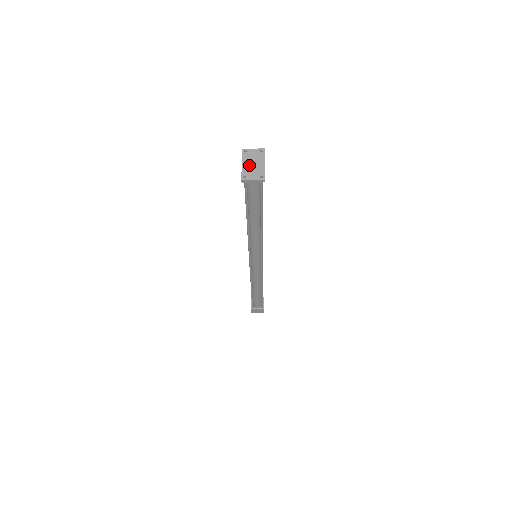
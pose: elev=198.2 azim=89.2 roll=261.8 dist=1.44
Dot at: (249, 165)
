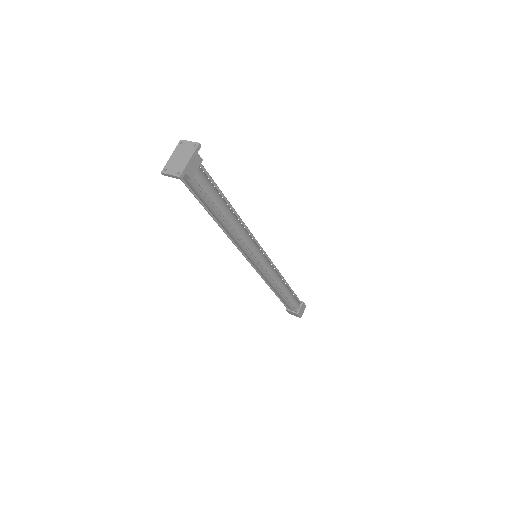
Dot at: (176, 158)
